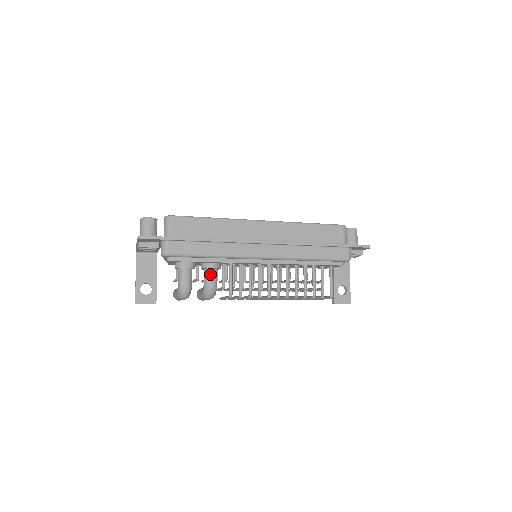
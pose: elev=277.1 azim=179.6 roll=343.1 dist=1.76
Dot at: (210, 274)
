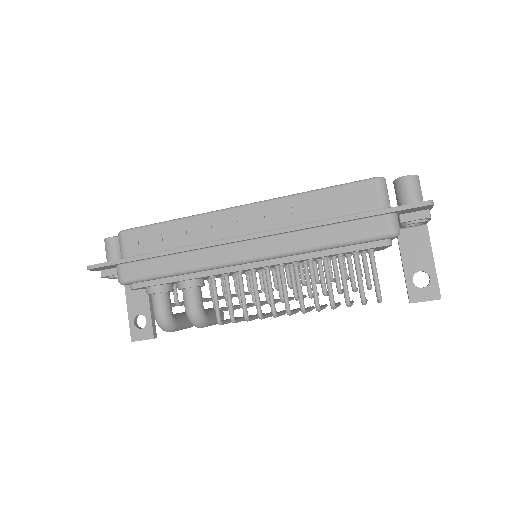
Dot at: (186, 296)
